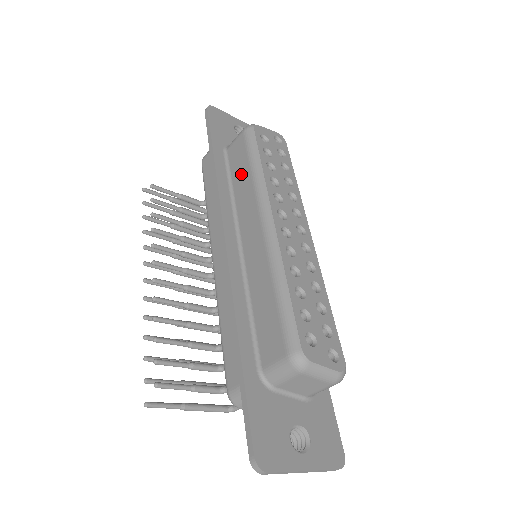
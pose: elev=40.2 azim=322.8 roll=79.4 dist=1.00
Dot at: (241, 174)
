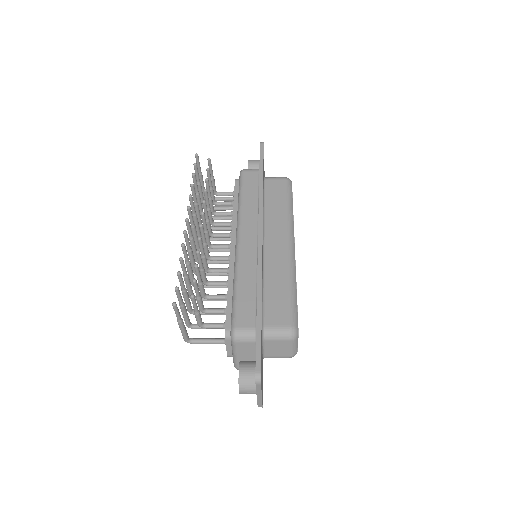
Dot at: (276, 203)
